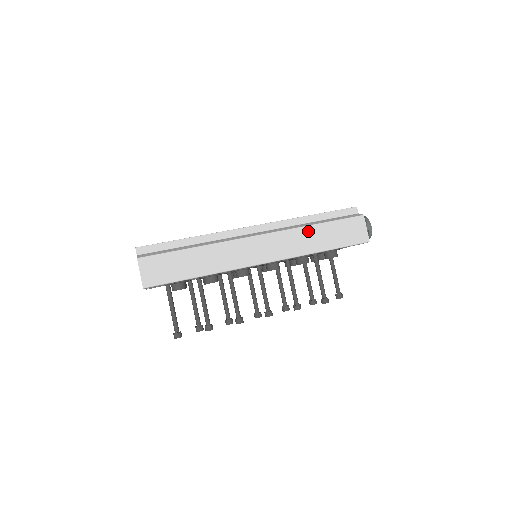
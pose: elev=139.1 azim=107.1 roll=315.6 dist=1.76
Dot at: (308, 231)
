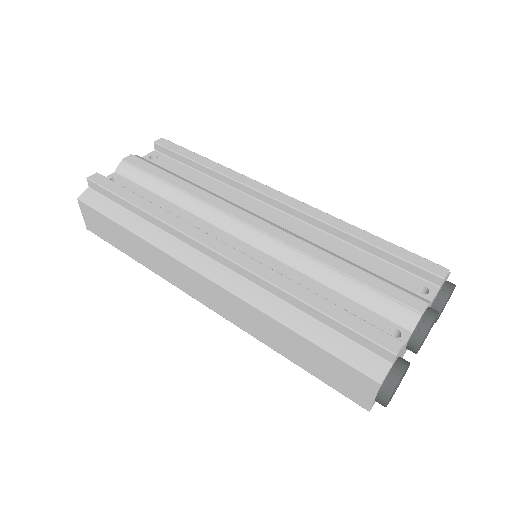
Dot at: (273, 324)
